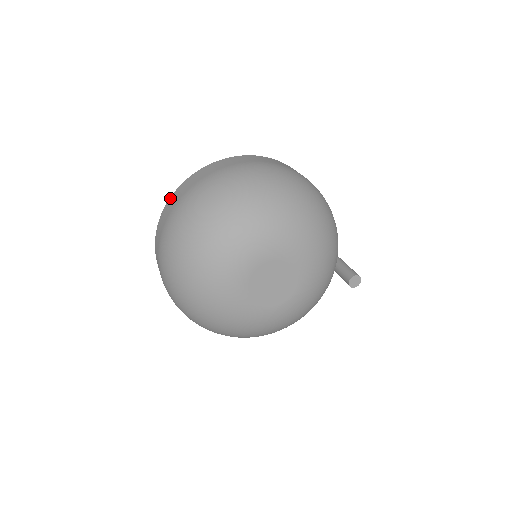
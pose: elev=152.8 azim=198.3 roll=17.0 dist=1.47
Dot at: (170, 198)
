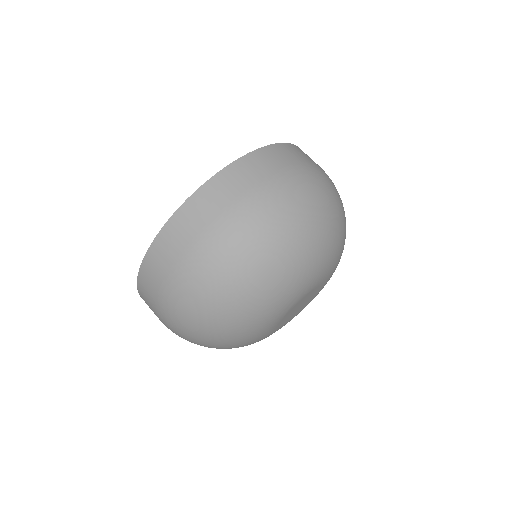
Dot at: (156, 240)
